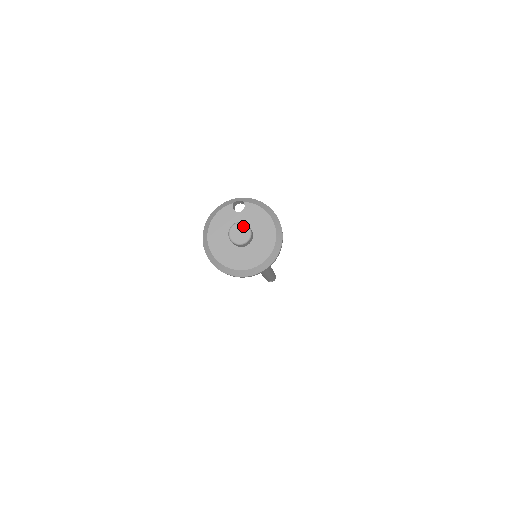
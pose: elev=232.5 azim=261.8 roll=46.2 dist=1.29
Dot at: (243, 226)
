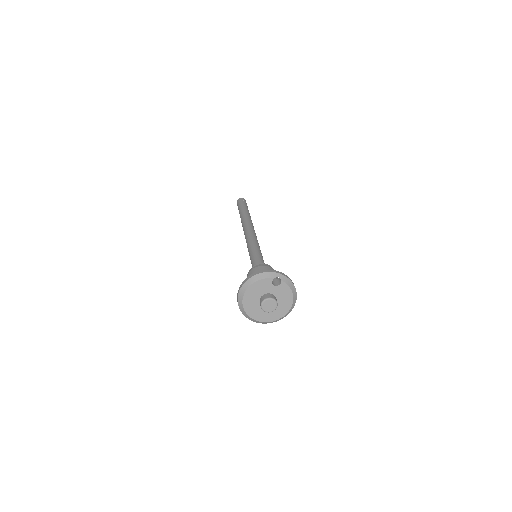
Dot at: (274, 302)
